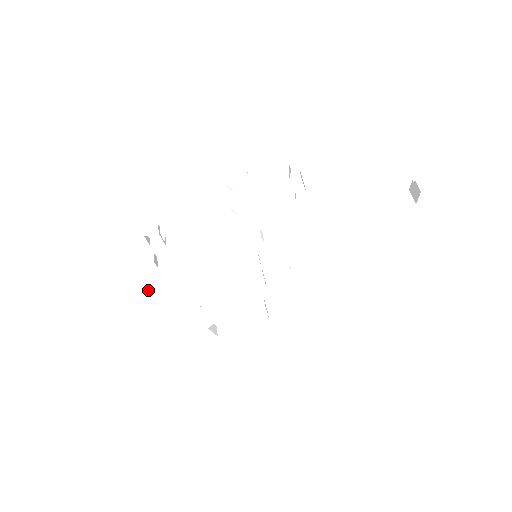
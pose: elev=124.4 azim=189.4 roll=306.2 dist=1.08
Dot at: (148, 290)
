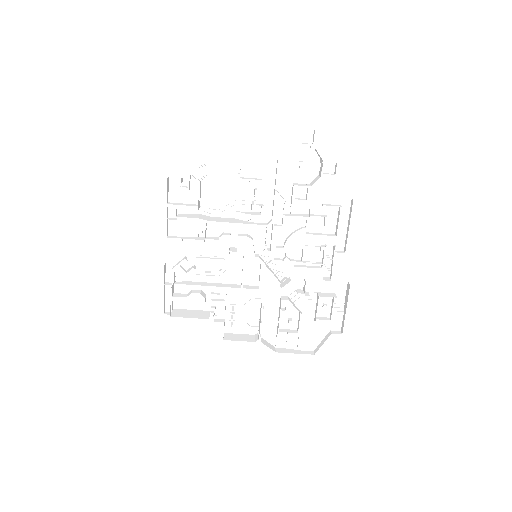
Dot at: (204, 318)
